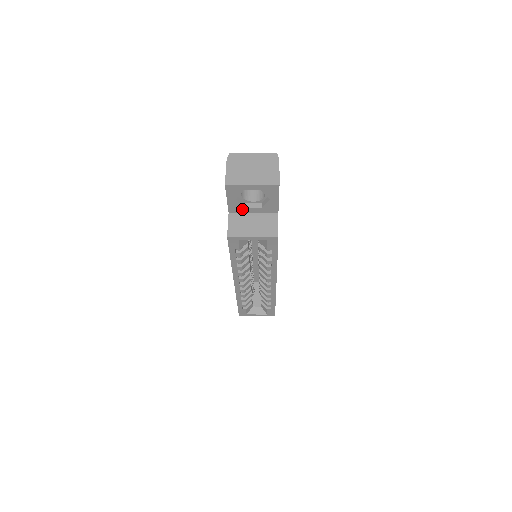
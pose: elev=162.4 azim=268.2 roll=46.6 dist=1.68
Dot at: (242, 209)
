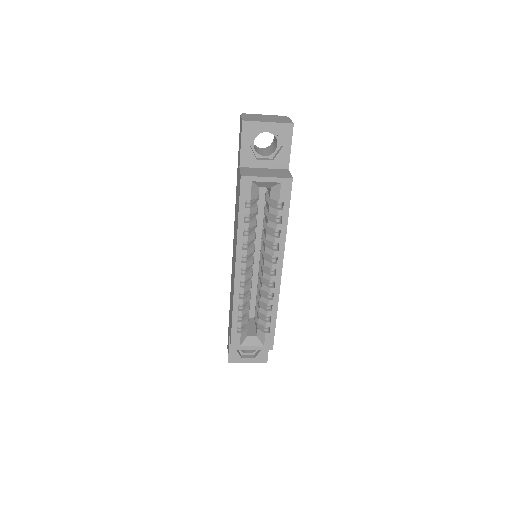
Dot at: (254, 161)
